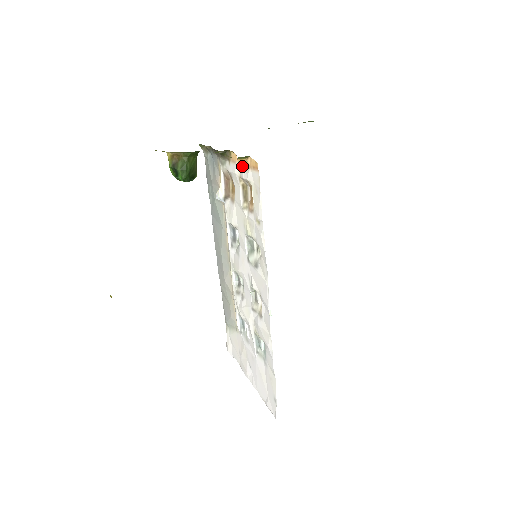
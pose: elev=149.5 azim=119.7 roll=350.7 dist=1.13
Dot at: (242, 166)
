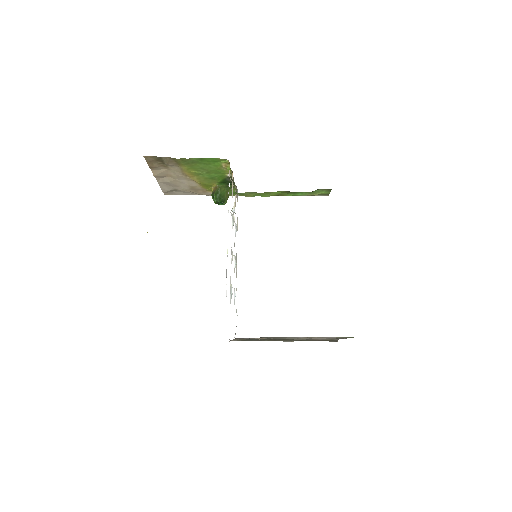
Dot at: occluded
